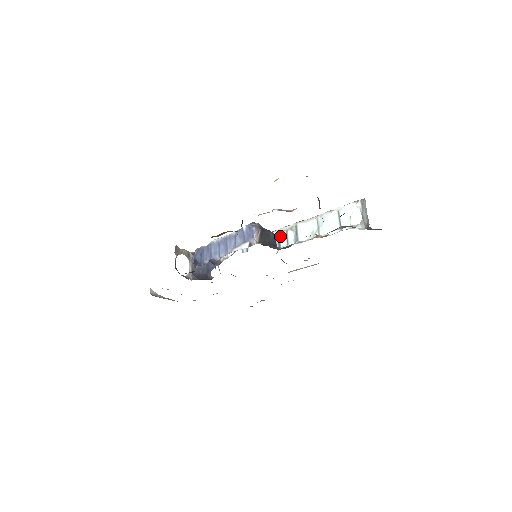
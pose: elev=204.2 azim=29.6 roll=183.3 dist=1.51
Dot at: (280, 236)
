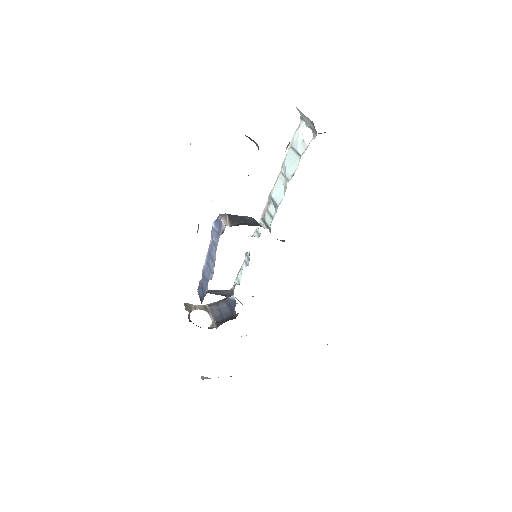
Dot at: (264, 219)
